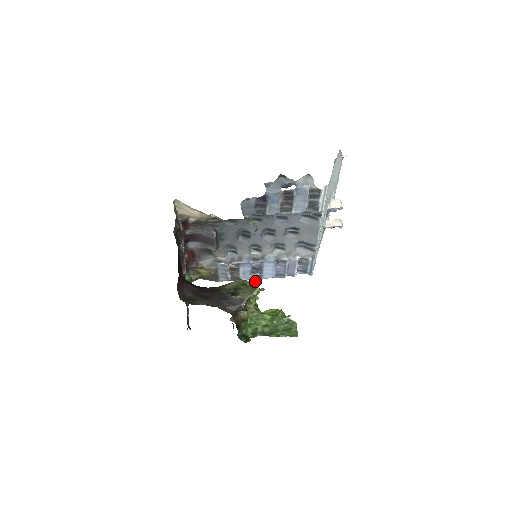
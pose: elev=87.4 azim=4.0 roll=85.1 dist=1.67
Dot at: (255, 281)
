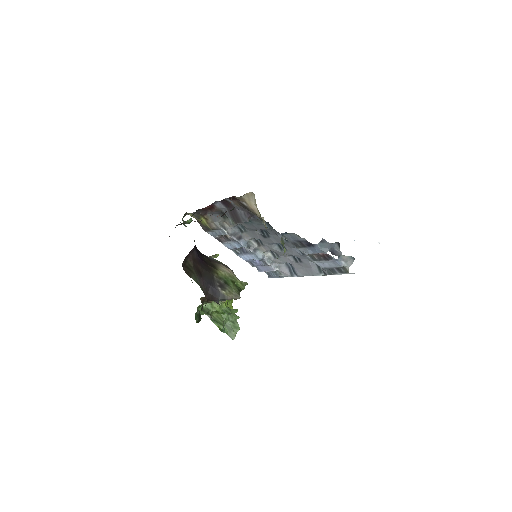
Dot at: (243, 285)
